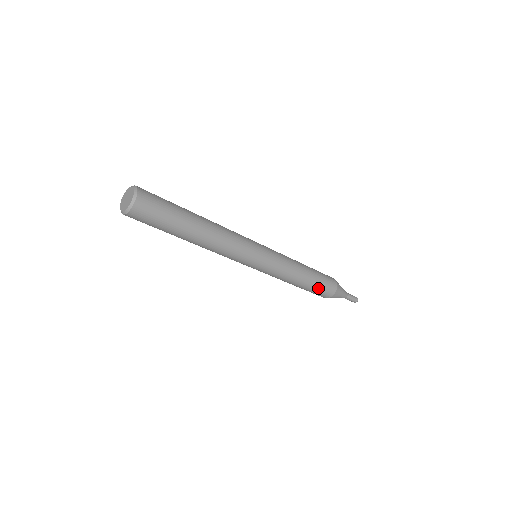
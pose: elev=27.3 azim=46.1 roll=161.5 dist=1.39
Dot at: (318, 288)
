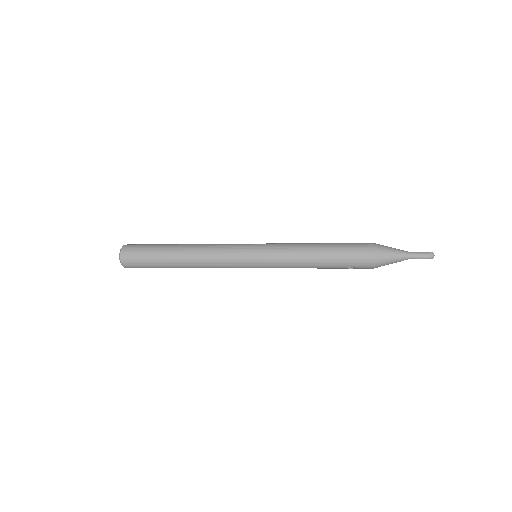
Dot at: (345, 267)
